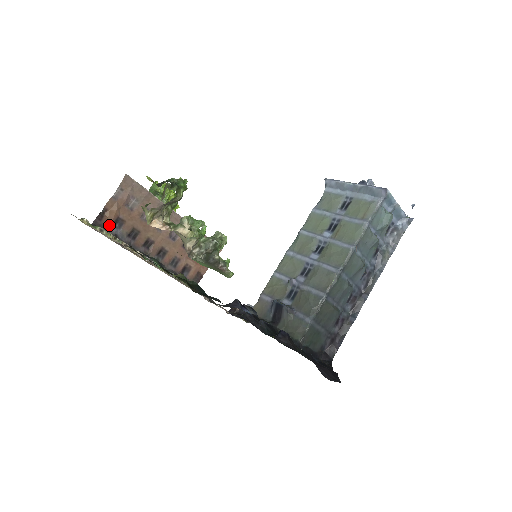
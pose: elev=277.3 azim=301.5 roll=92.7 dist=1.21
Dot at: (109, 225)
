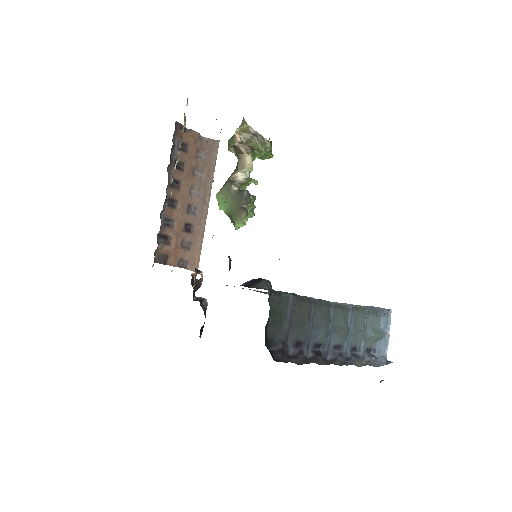
Dot at: (179, 138)
